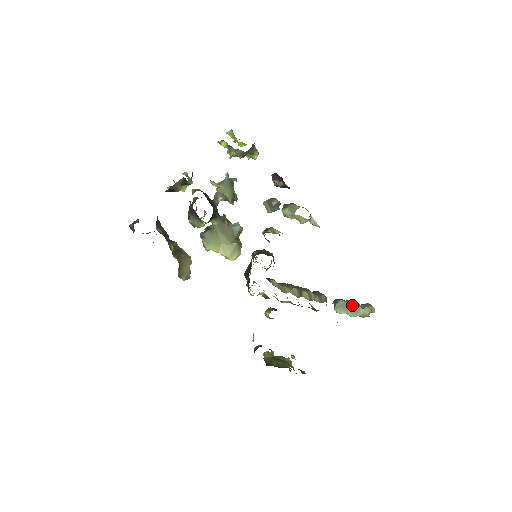
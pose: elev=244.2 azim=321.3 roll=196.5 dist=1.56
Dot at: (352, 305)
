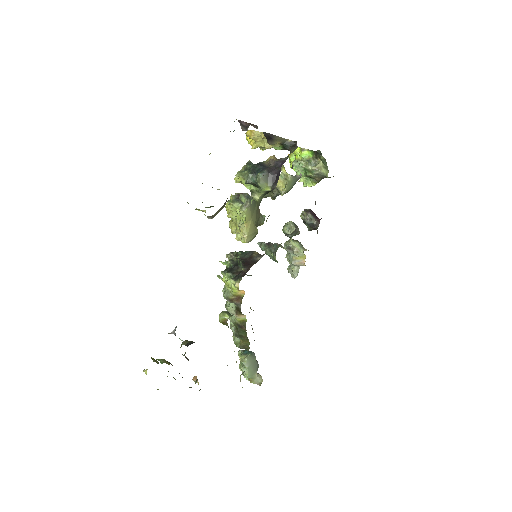
Dot at: (256, 364)
